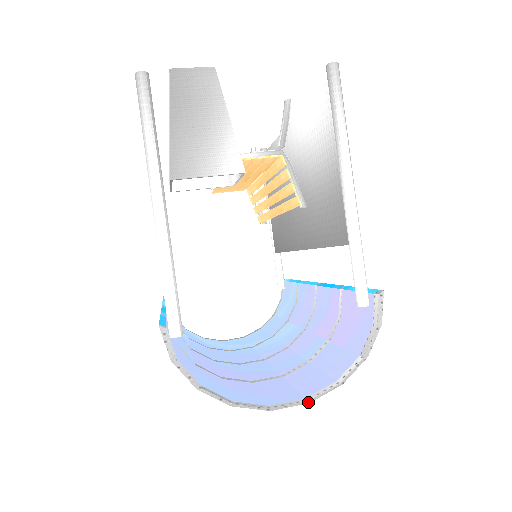
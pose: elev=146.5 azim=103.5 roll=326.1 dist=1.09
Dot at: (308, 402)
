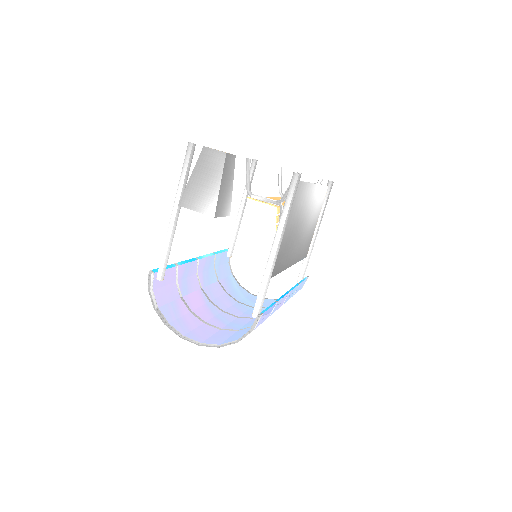
Dot at: (199, 345)
